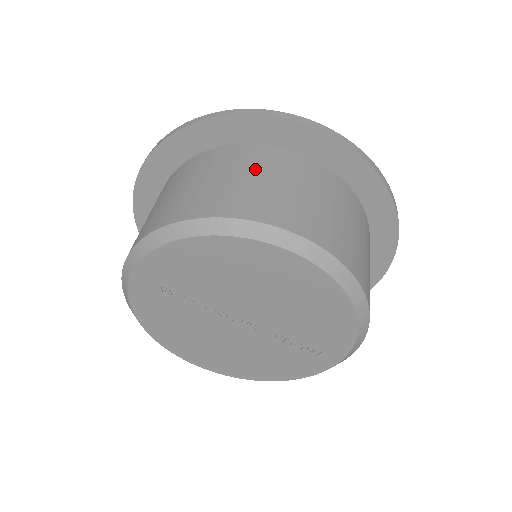
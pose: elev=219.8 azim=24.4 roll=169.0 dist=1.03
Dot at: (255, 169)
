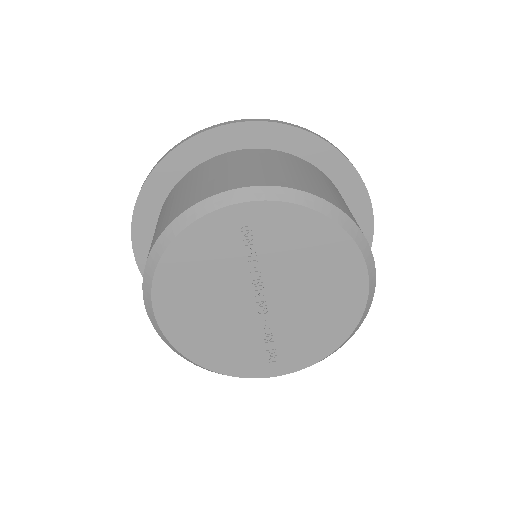
Dot at: (347, 206)
